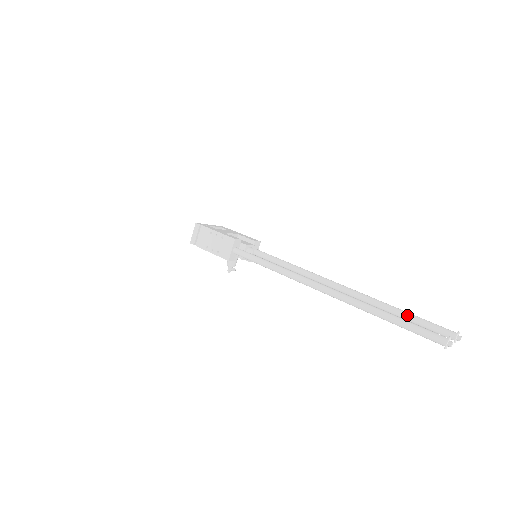
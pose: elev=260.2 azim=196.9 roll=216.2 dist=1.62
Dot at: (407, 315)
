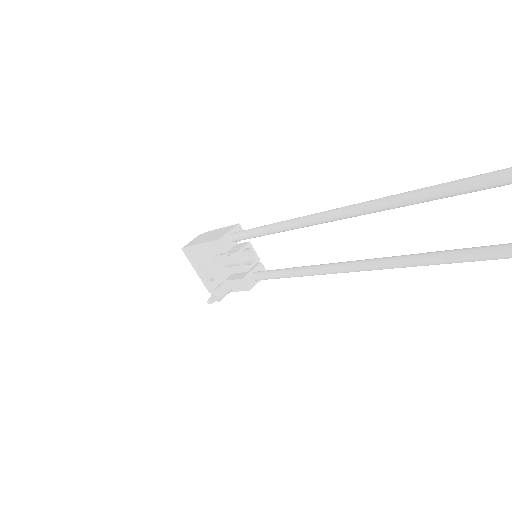
Dot at: occluded
